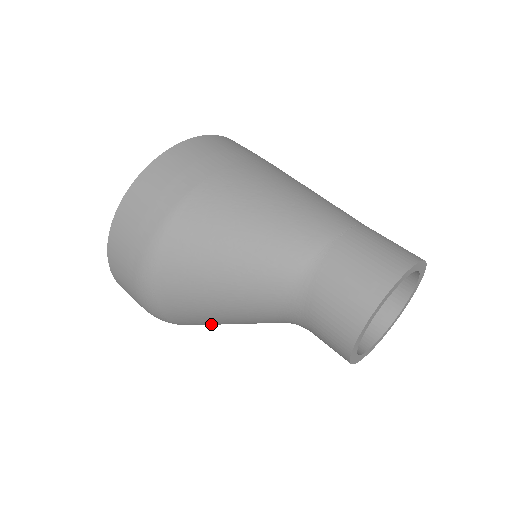
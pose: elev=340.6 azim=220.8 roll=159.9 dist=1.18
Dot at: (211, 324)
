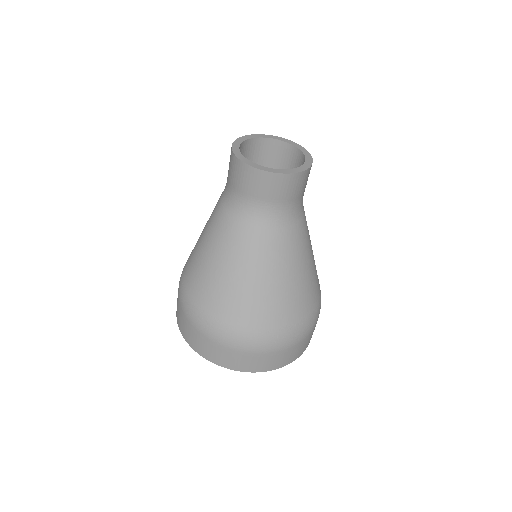
Dot at: (227, 289)
